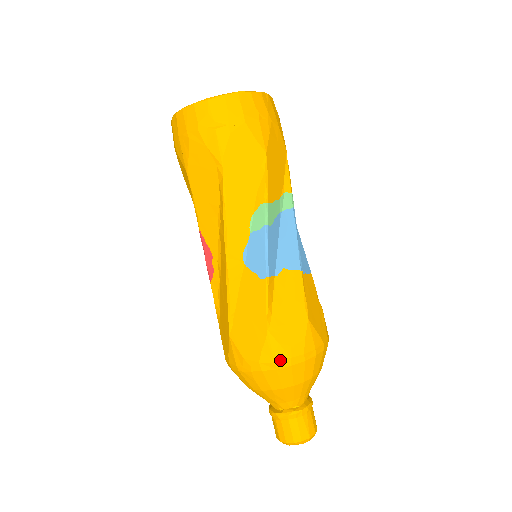
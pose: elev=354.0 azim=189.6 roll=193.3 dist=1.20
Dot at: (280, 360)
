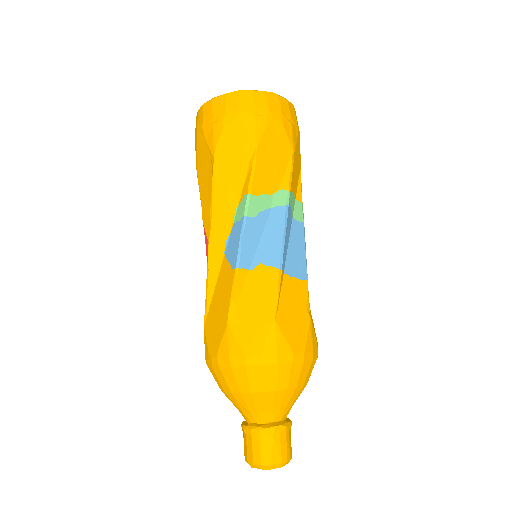
Dot at: (234, 357)
